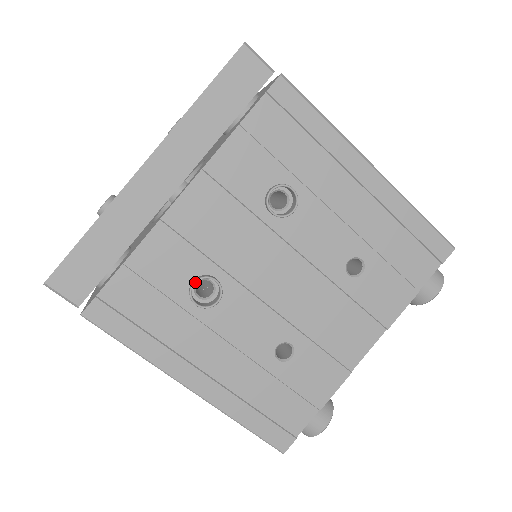
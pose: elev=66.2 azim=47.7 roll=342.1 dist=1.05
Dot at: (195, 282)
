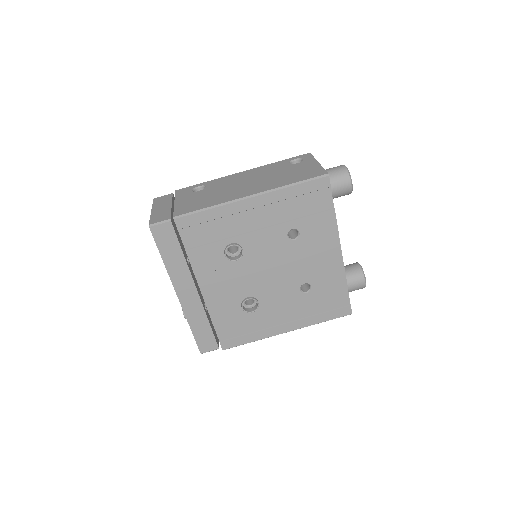
Dot at: (242, 307)
